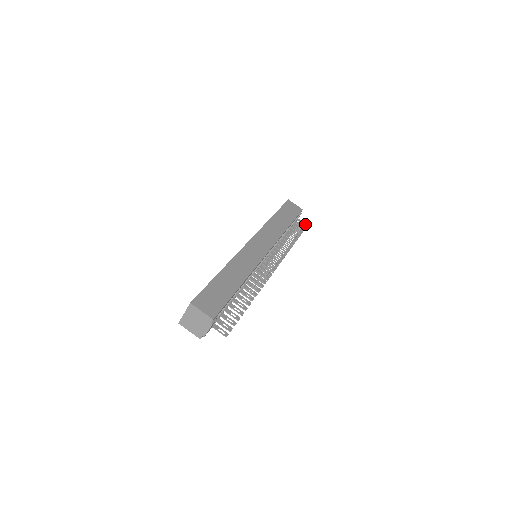
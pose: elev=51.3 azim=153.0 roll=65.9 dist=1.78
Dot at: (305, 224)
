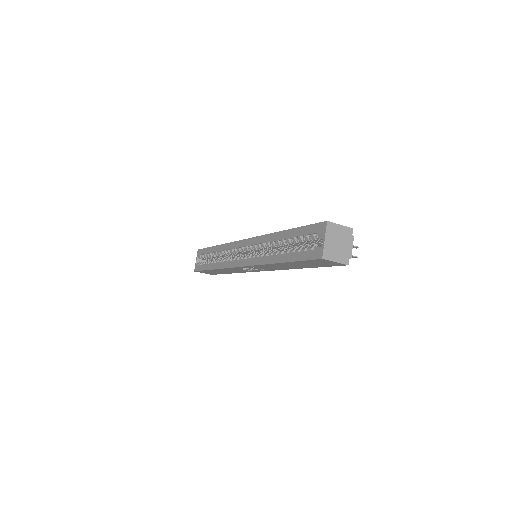
Dot at: occluded
